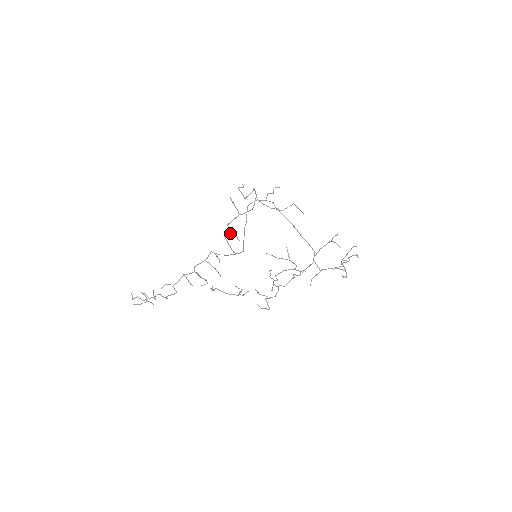
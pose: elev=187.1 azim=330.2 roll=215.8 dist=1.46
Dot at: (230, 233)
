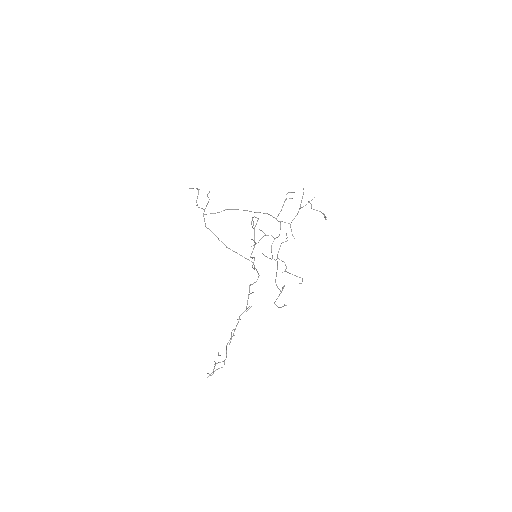
Dot at: occluded
